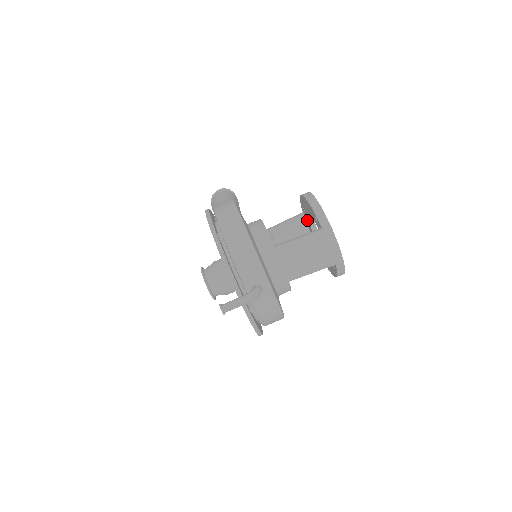
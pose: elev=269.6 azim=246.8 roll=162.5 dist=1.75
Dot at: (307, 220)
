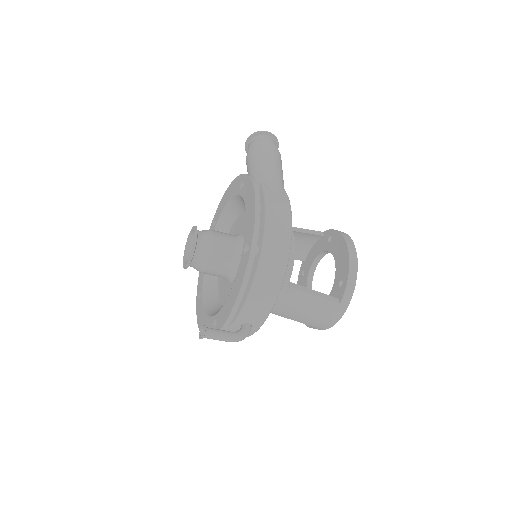
Dot at: (321, 245)
